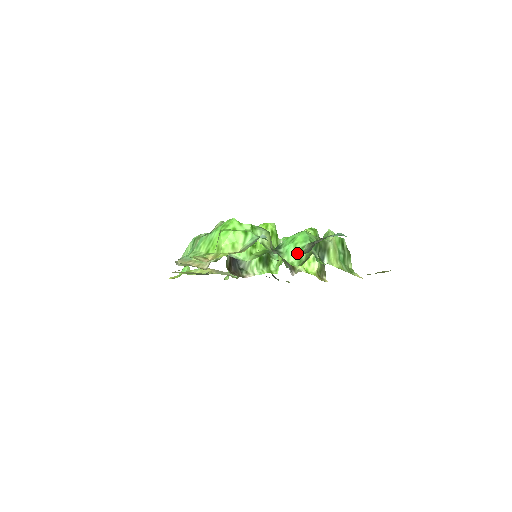
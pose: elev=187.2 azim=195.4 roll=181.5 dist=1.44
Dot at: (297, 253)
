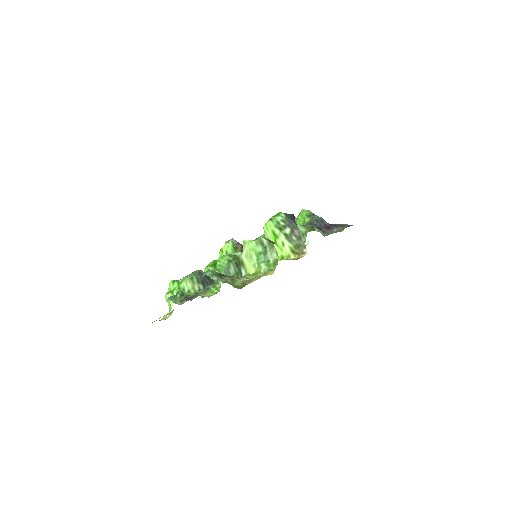
Dot at: occluded
